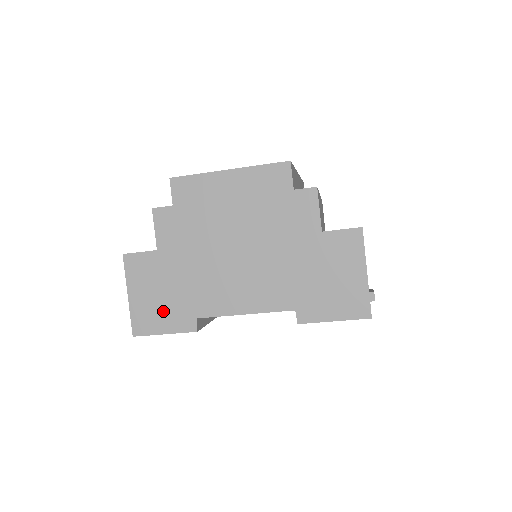
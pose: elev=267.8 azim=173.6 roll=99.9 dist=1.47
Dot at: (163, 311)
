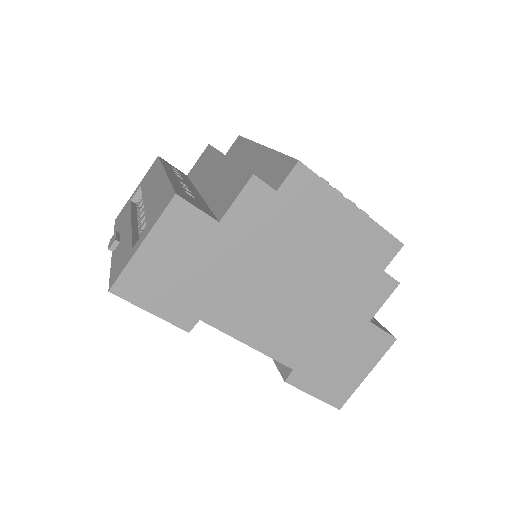
Dot at: (170, 289)
